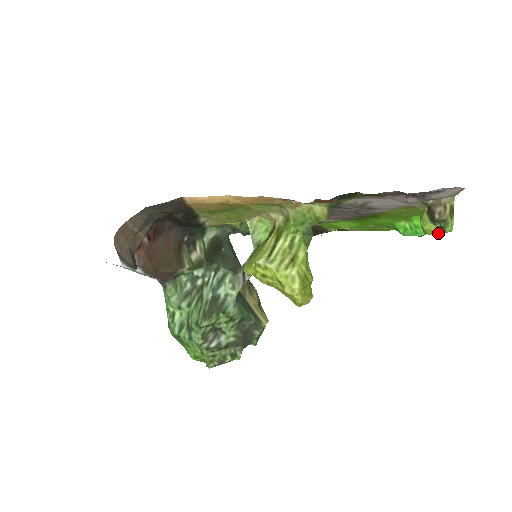
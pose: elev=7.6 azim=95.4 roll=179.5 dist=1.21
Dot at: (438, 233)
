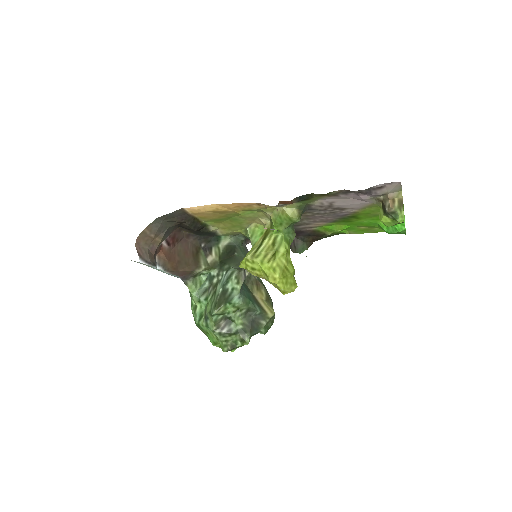
Dot at: (393, 224)
